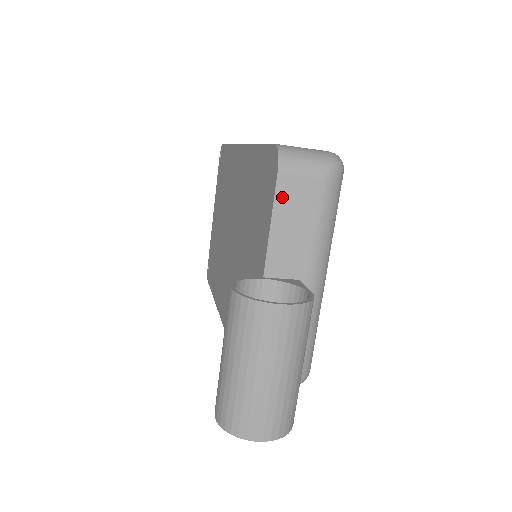
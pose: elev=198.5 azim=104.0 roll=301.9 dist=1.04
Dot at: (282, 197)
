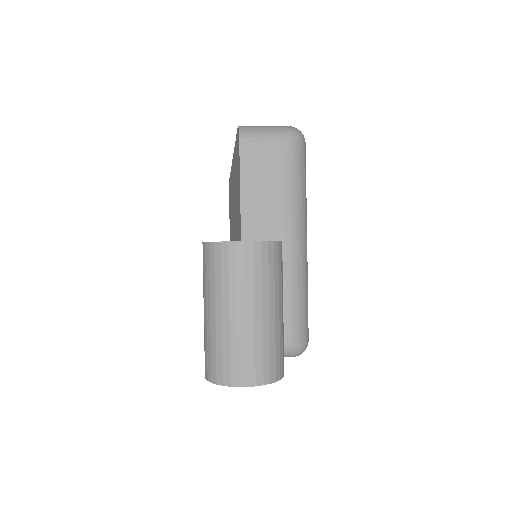
Dot at: (247, 166)
